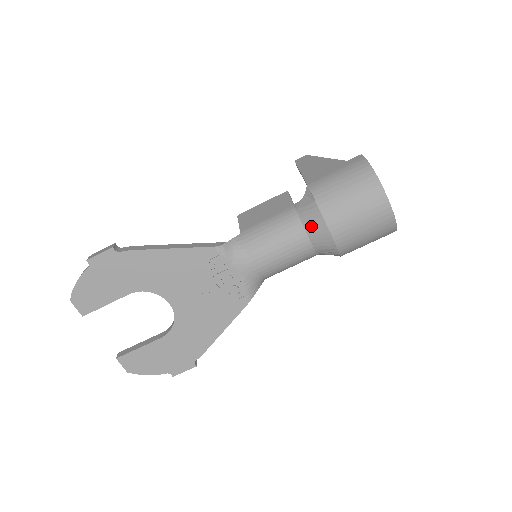
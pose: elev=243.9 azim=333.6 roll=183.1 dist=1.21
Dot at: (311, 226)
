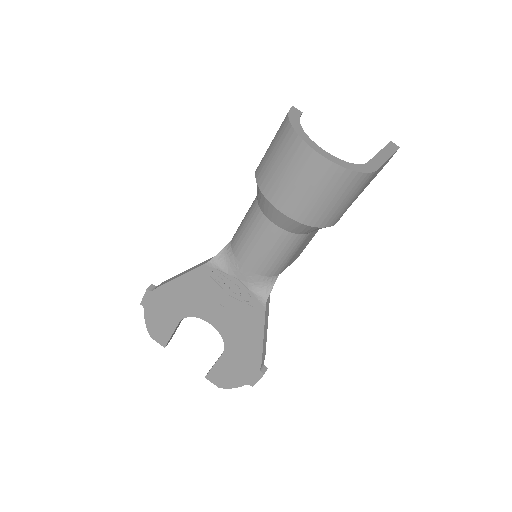
Dot at: (266, 211)
